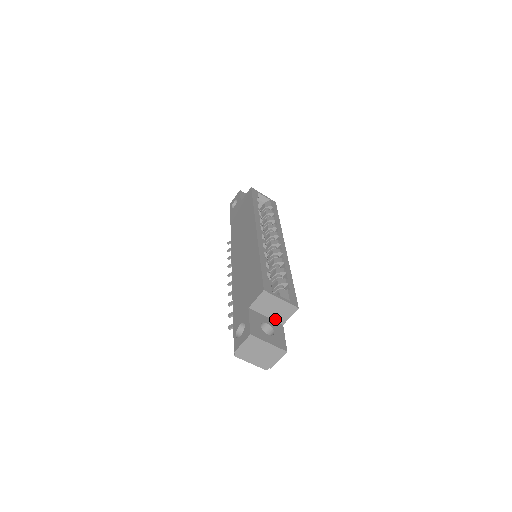
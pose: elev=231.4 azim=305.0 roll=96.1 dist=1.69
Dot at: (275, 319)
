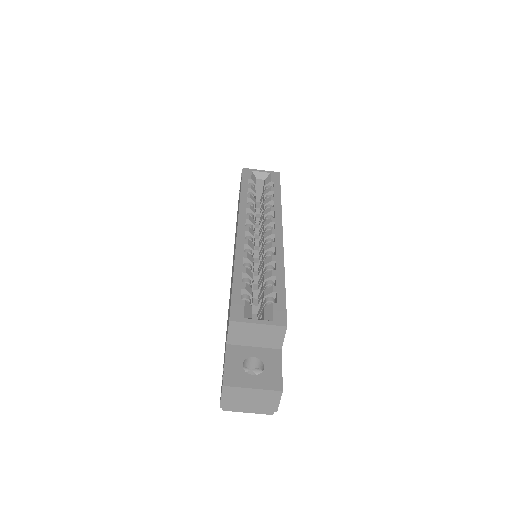
Dot at: (267, 346)
